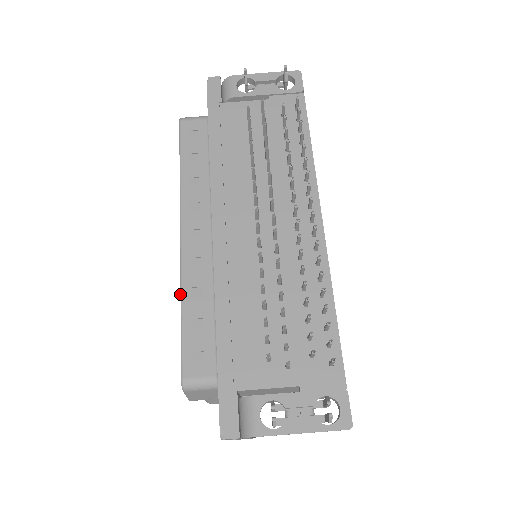
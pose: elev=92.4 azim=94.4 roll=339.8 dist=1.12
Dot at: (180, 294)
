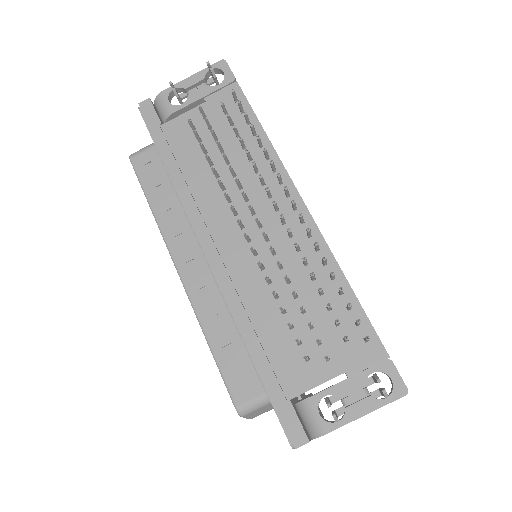
Dot at: occluded
